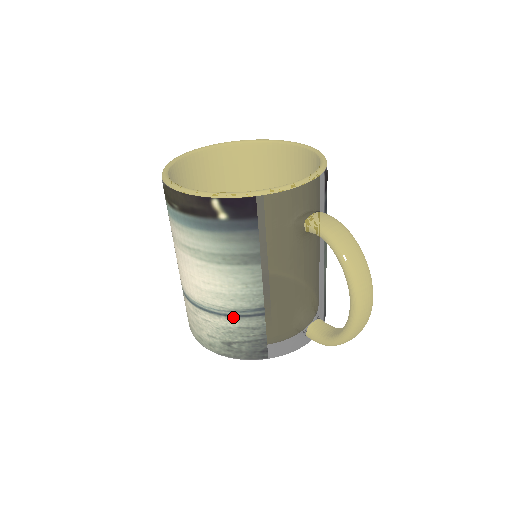
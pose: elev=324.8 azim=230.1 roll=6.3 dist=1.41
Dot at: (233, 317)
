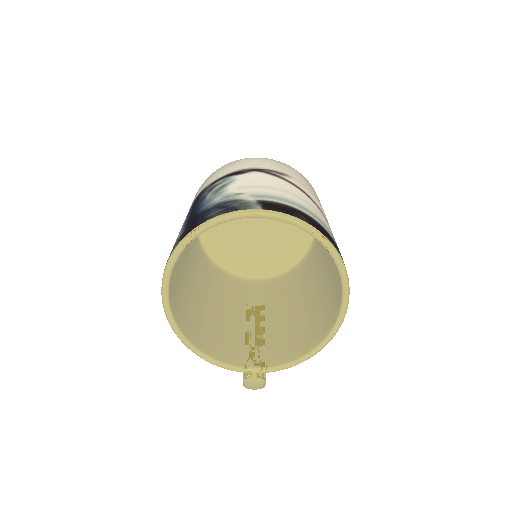
Dot at: occluded
